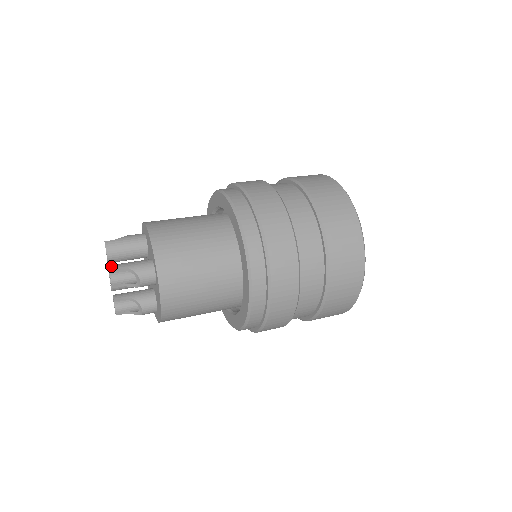
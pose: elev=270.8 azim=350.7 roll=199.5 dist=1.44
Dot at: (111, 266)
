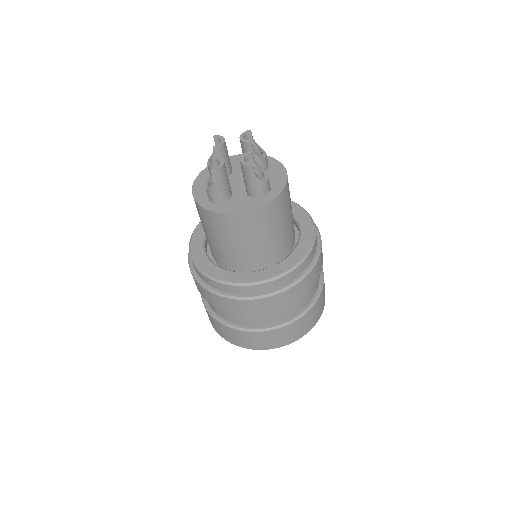
Dot at: (248, 132)
